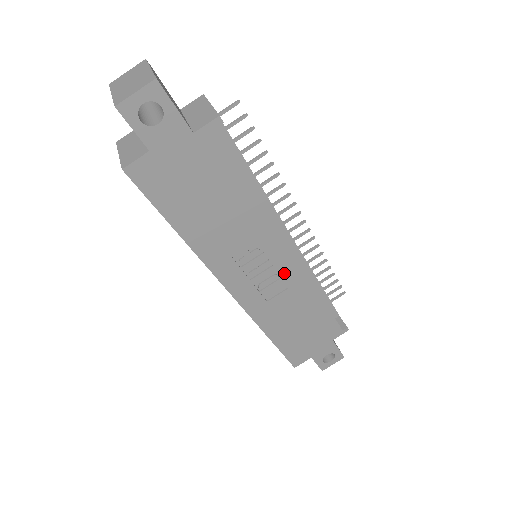
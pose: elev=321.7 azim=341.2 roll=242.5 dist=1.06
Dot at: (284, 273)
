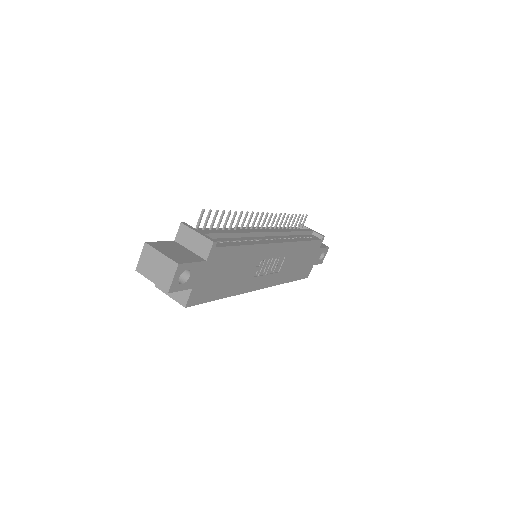
Dot at: (280, 254)
